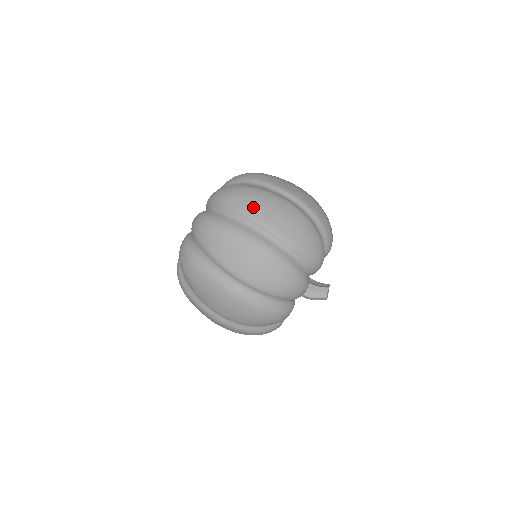
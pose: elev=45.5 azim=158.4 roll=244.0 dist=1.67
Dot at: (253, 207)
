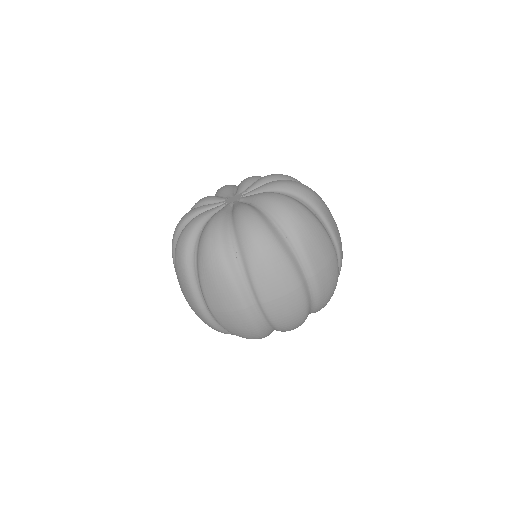
Dot at: (313, 247)
